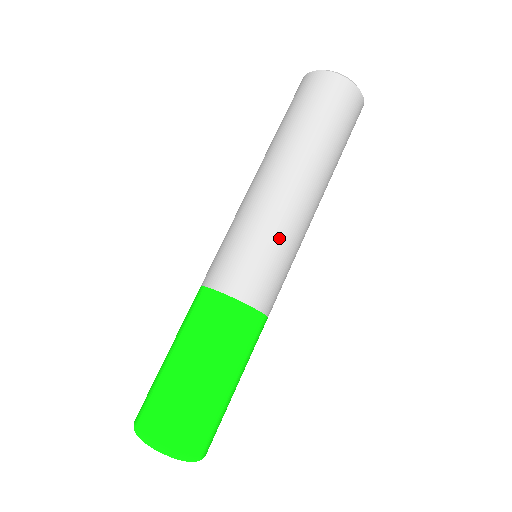
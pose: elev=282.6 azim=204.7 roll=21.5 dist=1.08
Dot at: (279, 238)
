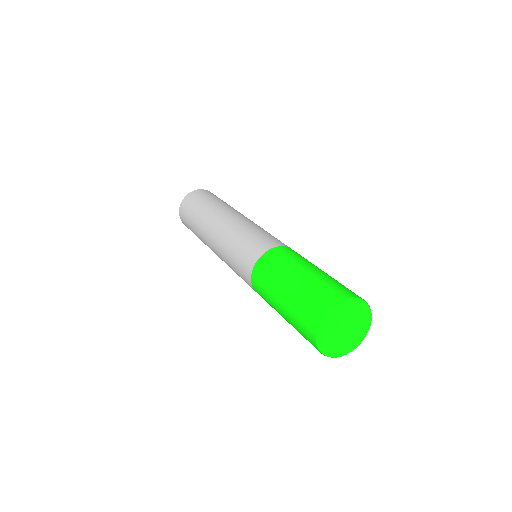
Dot at: (261, 228)
